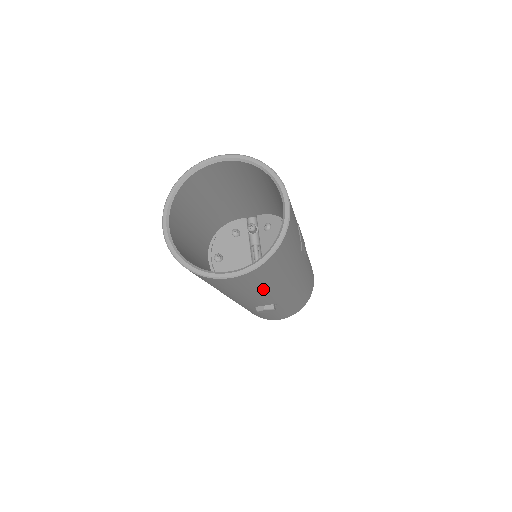
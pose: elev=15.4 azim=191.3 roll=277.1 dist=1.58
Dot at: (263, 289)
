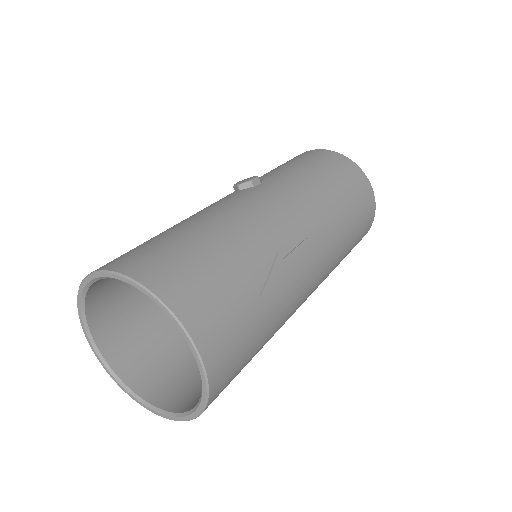
Dot at: occluded
